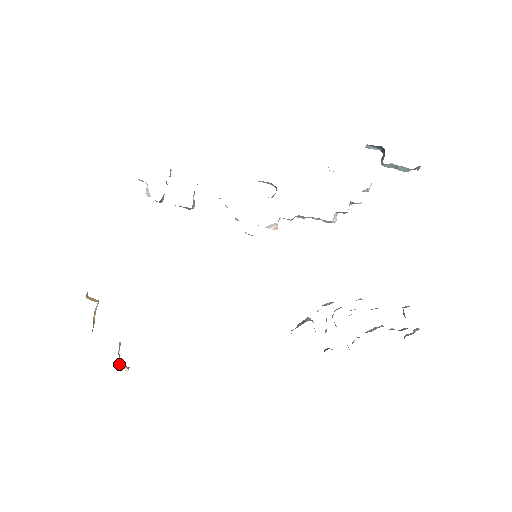
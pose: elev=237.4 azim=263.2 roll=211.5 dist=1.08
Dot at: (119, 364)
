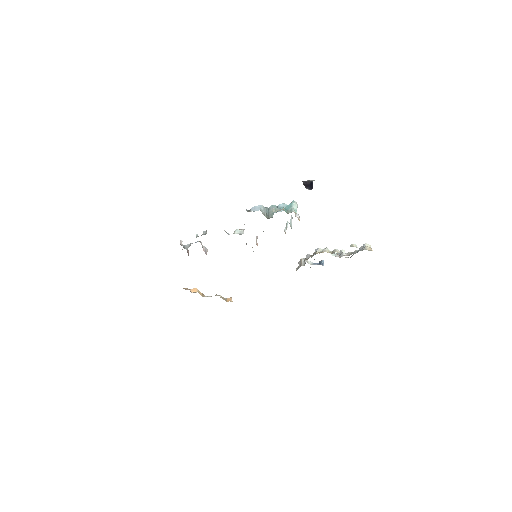
Dot at: (226, 299)
